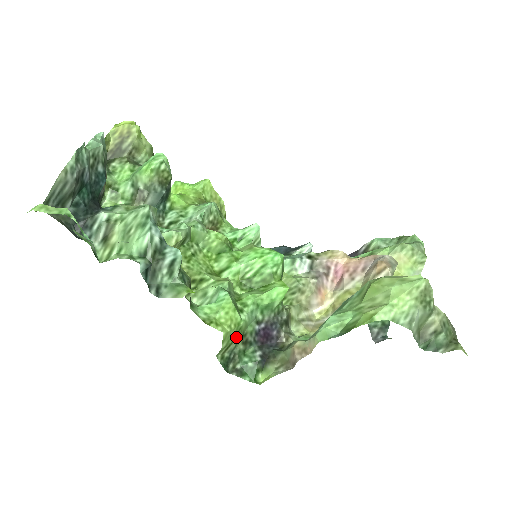
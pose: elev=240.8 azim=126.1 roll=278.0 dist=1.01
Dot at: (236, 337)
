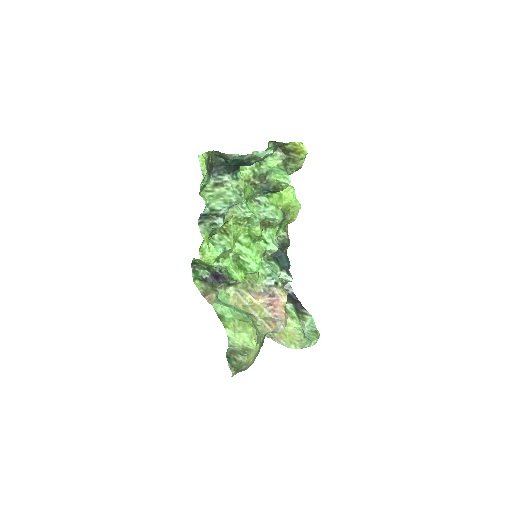
Dot at: (205, 264)
